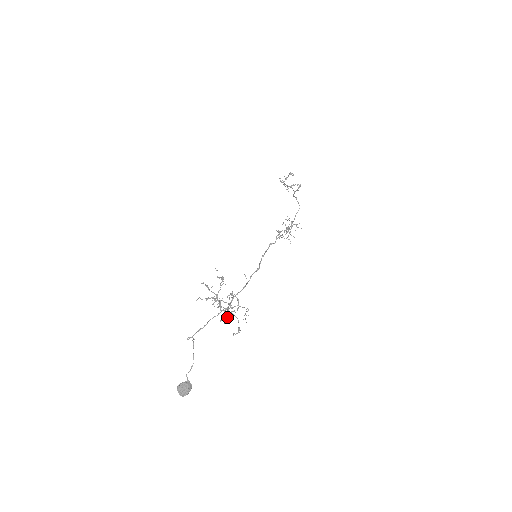
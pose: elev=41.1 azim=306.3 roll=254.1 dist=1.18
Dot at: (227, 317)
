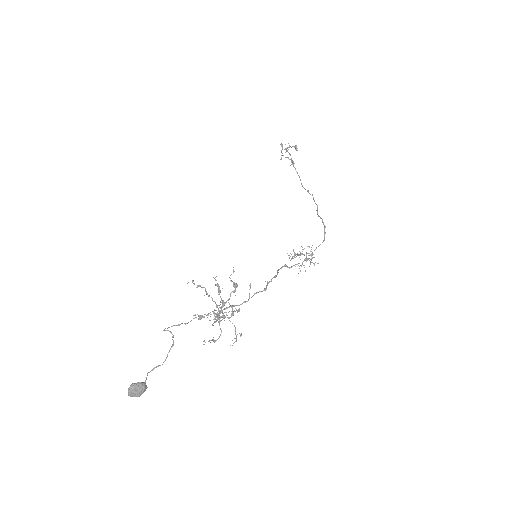
Dot at: occluded
